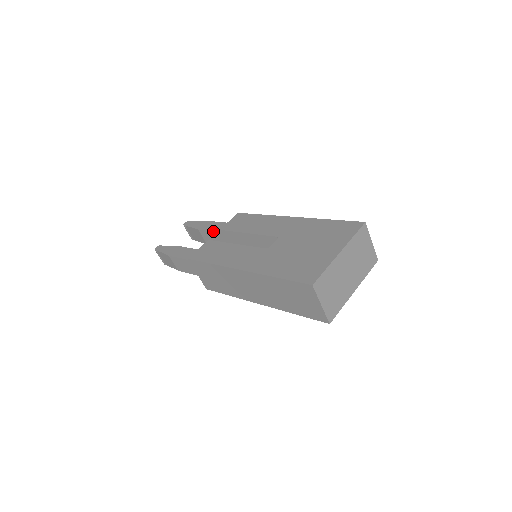
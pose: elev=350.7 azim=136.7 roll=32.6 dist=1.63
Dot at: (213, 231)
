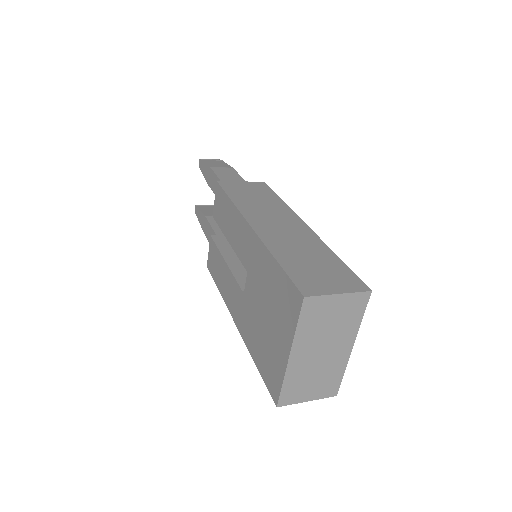
Dot at: occluded
